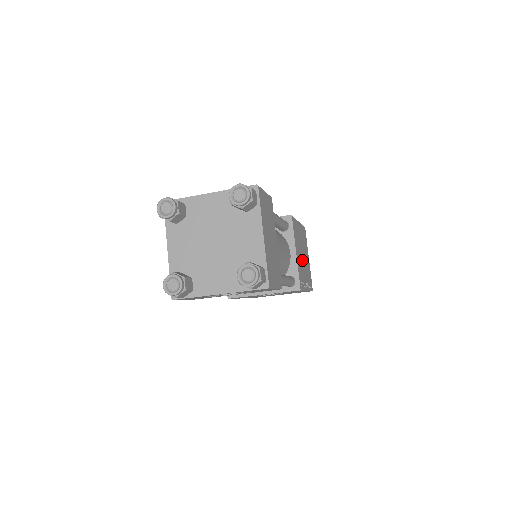
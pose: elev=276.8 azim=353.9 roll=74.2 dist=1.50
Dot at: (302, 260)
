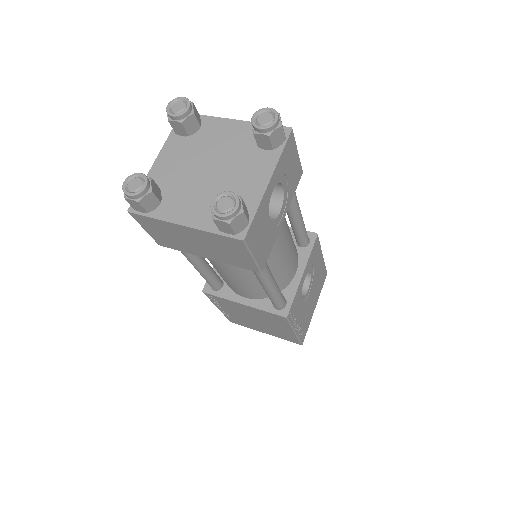
Dot at: occluded
